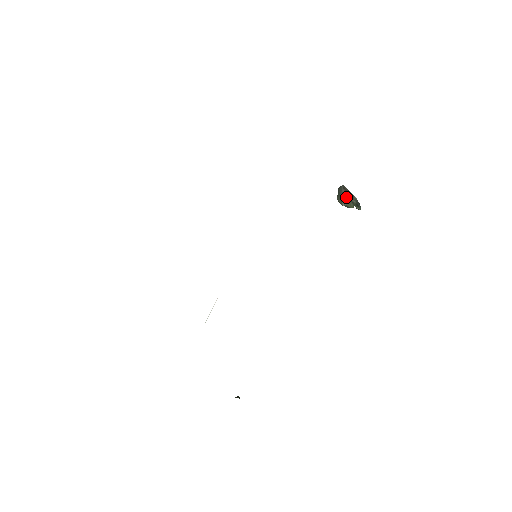
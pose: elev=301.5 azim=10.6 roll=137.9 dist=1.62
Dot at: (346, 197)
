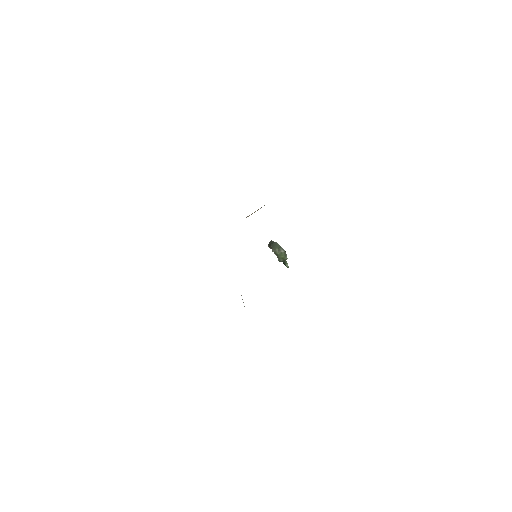
Dot at: occluded
